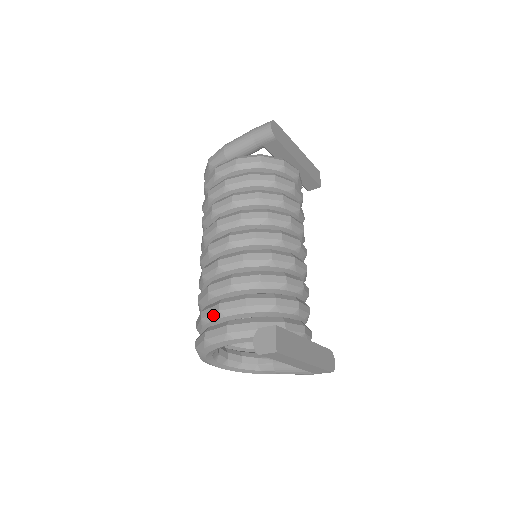
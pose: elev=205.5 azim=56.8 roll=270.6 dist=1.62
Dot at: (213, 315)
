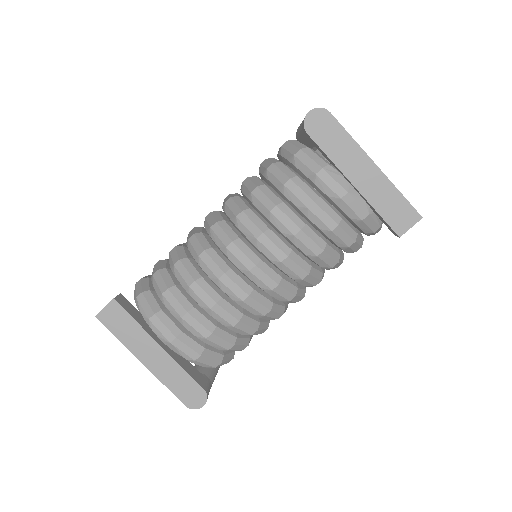
Dot at: occluded
